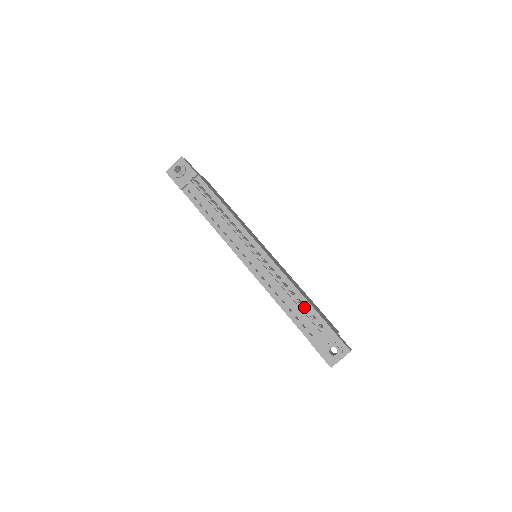
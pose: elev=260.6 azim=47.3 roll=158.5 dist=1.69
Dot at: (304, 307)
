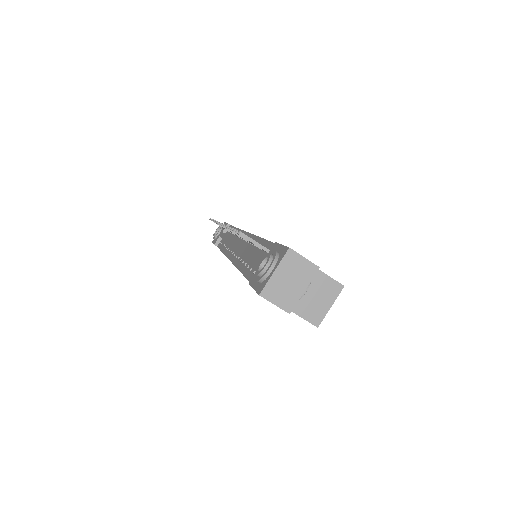
Dot at: occluded
